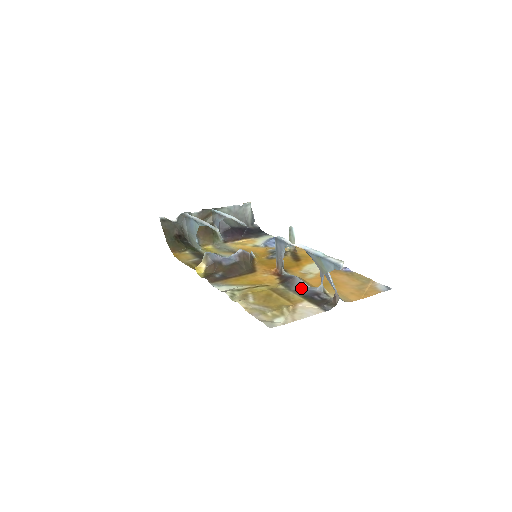
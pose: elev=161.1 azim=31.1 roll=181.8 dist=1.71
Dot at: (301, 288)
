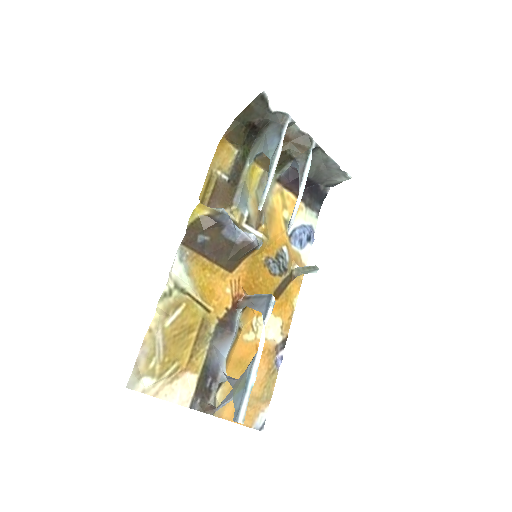
Dot at: (219, 351)
